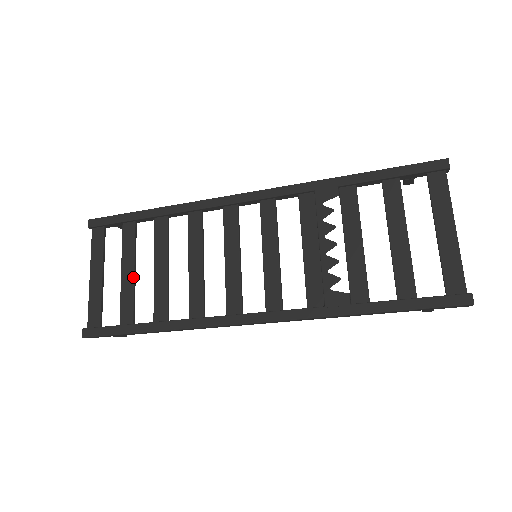
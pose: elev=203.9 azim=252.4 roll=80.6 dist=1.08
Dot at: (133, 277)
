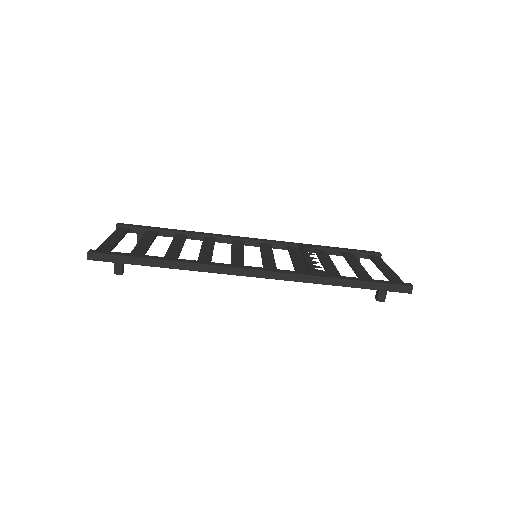
Dot at: (149, 244)
